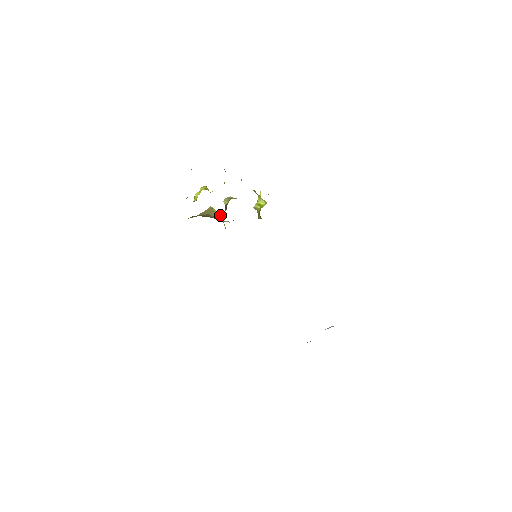
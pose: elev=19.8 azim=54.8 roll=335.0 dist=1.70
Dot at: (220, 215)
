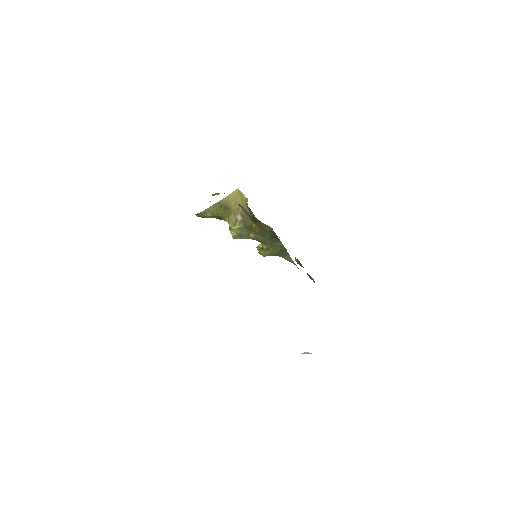
Dot at: (244, 195)
